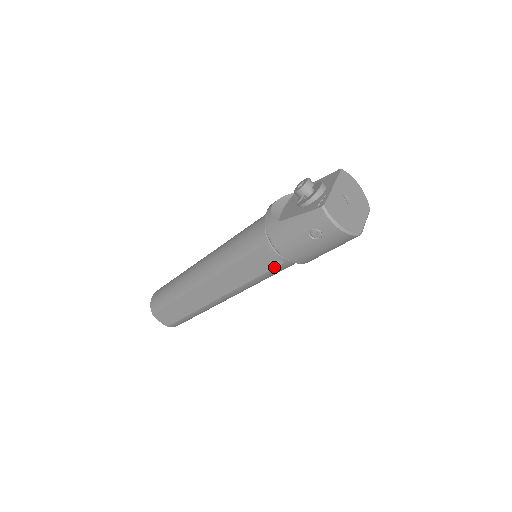
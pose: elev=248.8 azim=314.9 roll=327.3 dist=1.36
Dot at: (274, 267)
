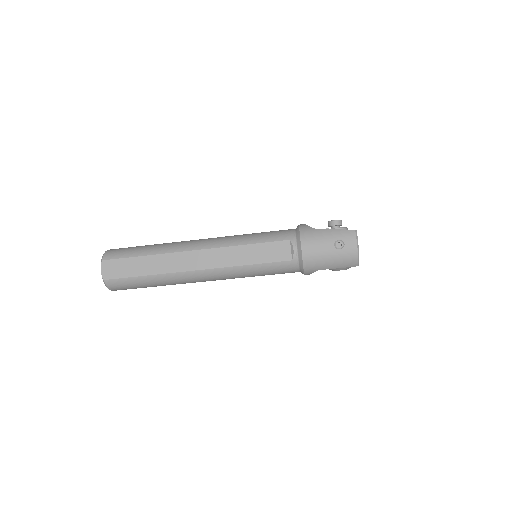
Dot at: (281, 261)
